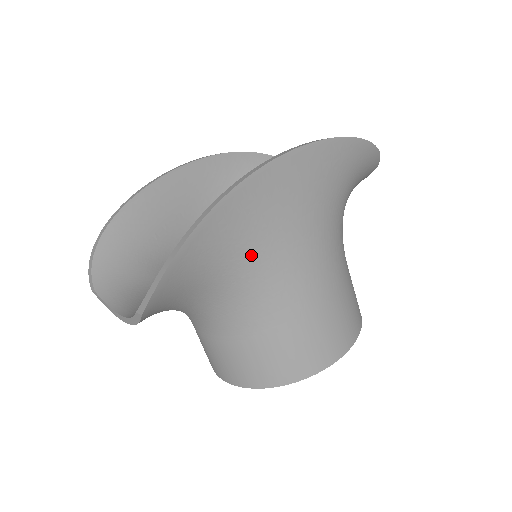
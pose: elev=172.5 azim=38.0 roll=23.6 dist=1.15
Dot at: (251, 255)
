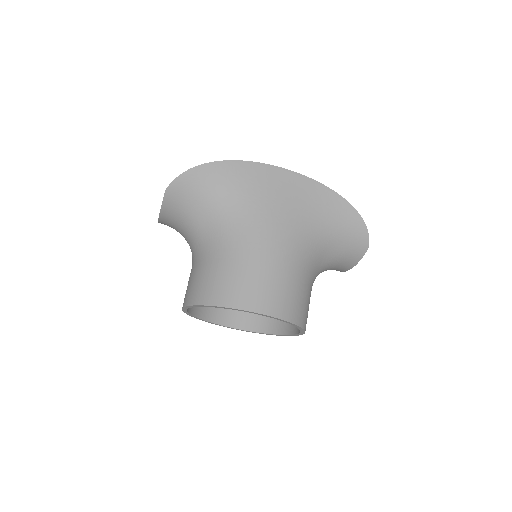
Dot at: (238, 202)
